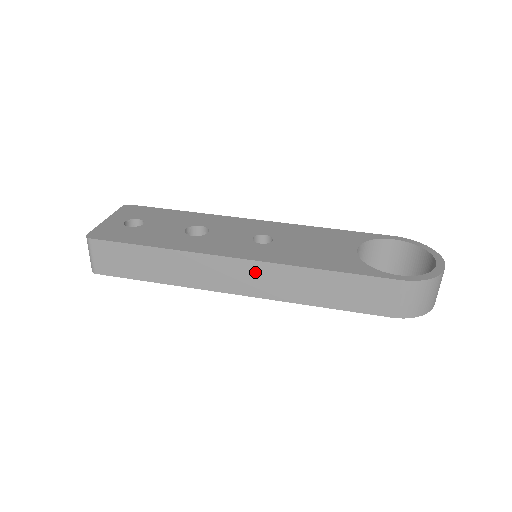
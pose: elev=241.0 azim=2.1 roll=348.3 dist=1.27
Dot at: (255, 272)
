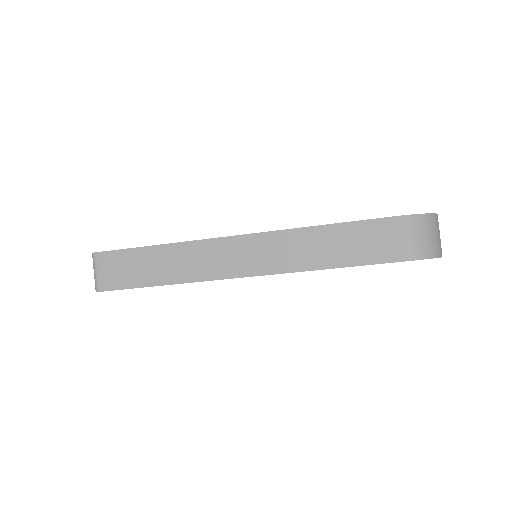
Dot at: (253, 246)
